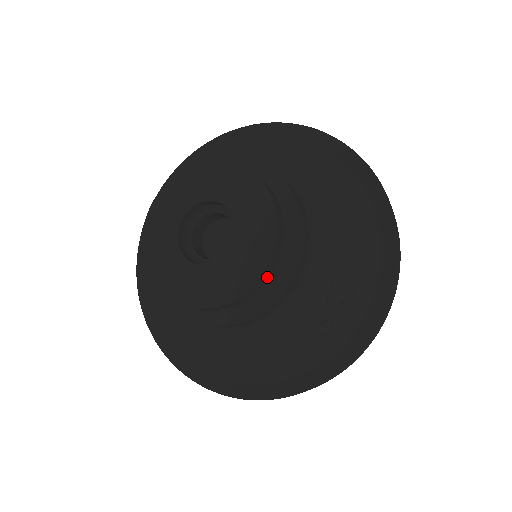
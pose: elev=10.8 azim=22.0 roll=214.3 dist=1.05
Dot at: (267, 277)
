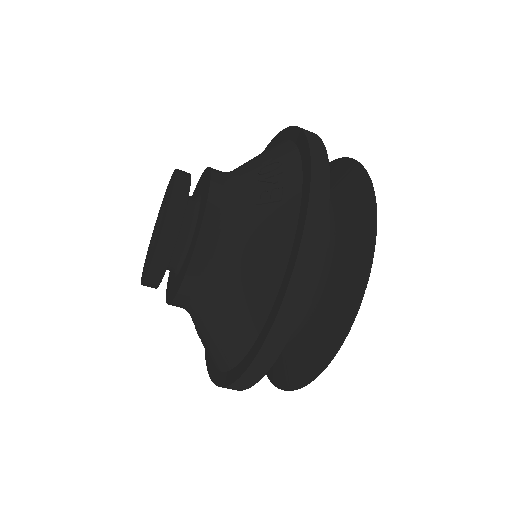
Dot at: (185, 192)
